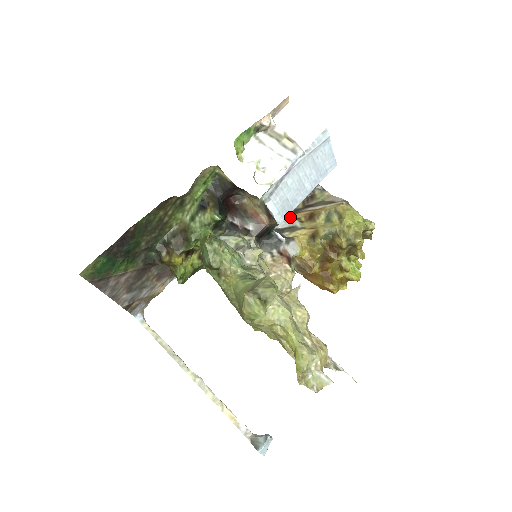
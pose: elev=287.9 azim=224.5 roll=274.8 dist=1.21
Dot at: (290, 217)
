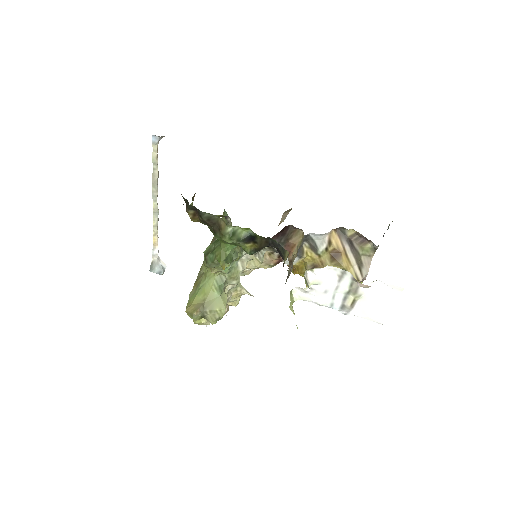
Dot at: (330, 234)
